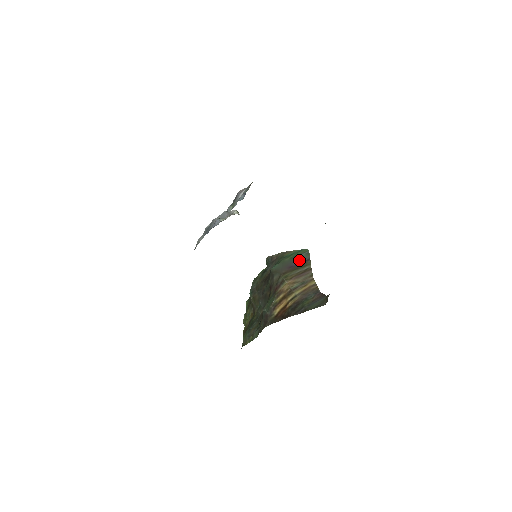
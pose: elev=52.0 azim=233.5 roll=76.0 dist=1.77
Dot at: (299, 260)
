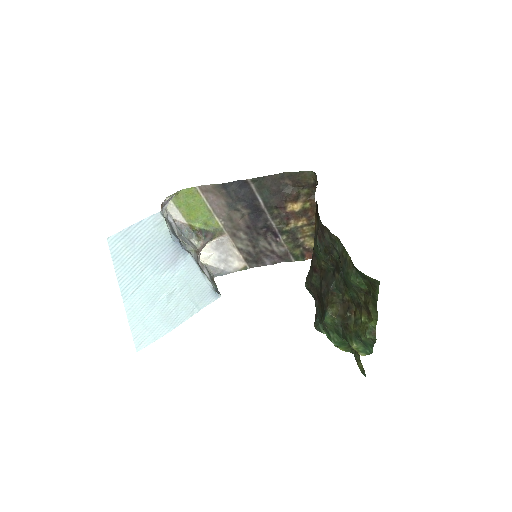
Dot at: occluded
